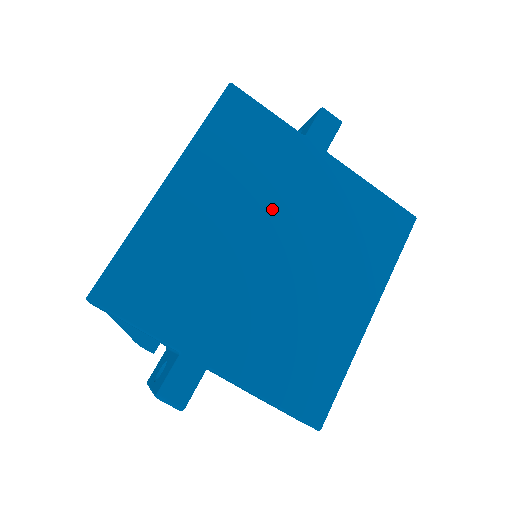
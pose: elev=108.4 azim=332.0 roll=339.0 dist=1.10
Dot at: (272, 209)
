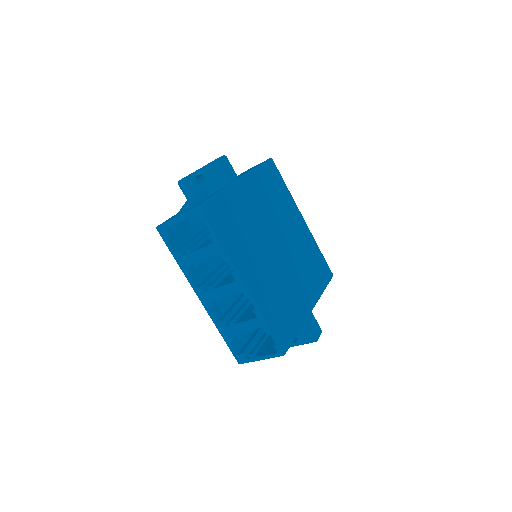
Dot at: (261, 233)
